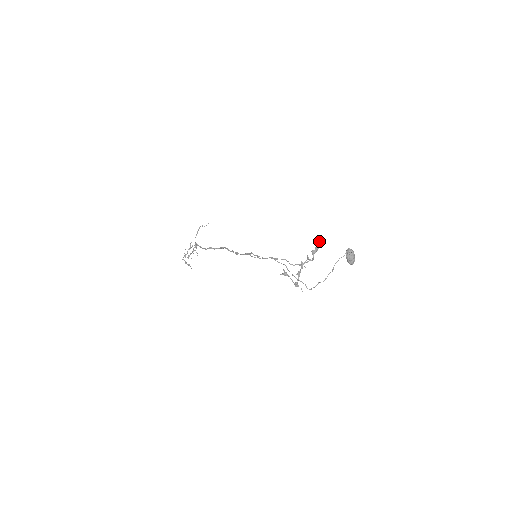
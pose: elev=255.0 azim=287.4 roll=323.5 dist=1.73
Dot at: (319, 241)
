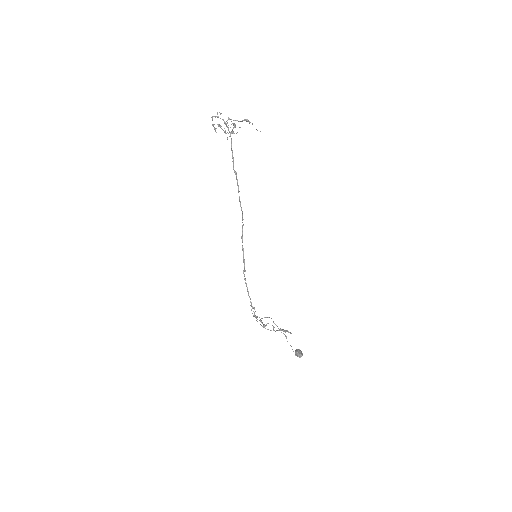
Dot at: (291, 333)
